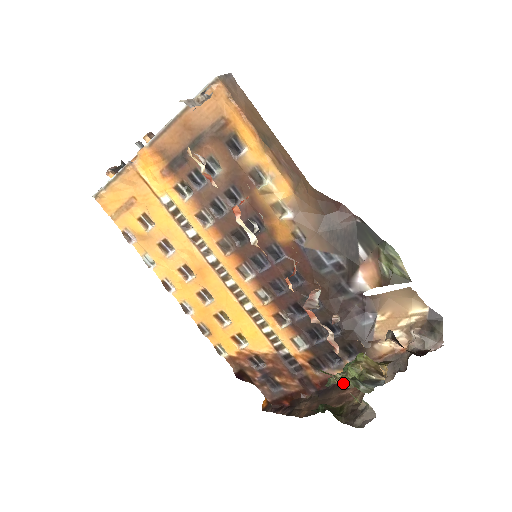
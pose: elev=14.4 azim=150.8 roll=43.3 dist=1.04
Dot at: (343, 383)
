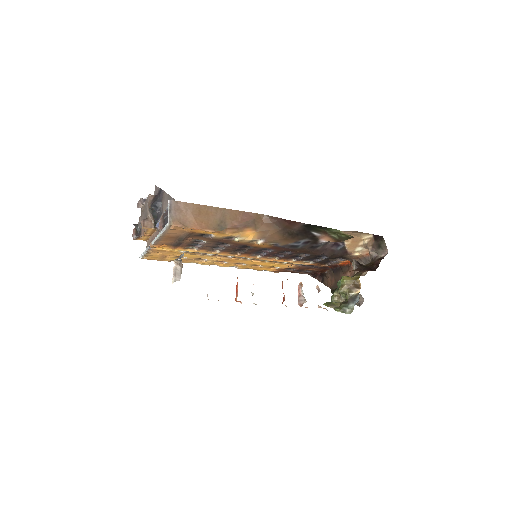
Dot at: (339, 299)
